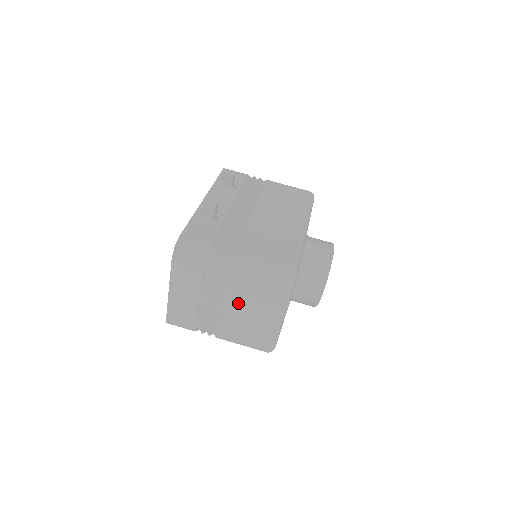
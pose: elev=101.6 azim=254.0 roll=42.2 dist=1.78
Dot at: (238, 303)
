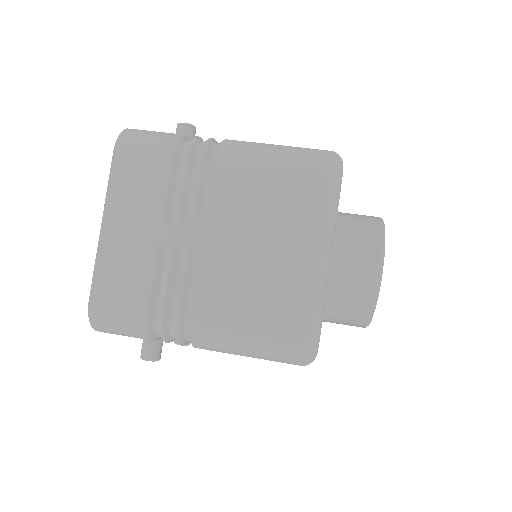
Dot at: (238, 223)
